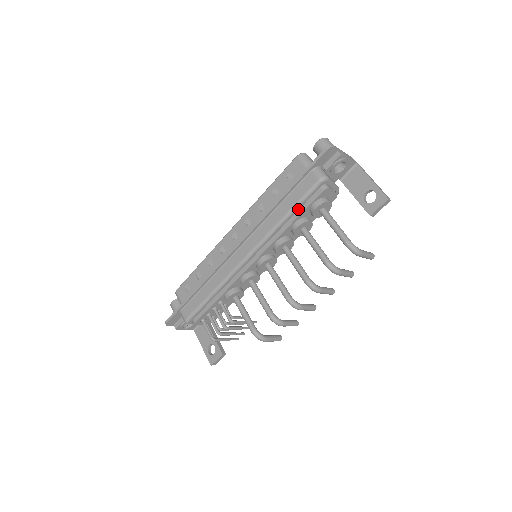
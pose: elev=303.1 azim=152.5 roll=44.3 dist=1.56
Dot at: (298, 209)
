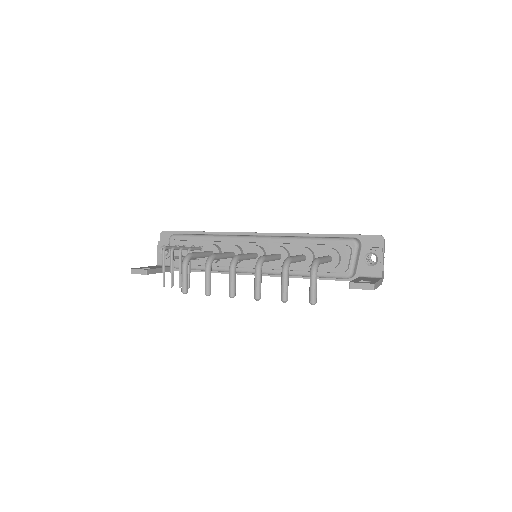
Dot at: (319, 243)
